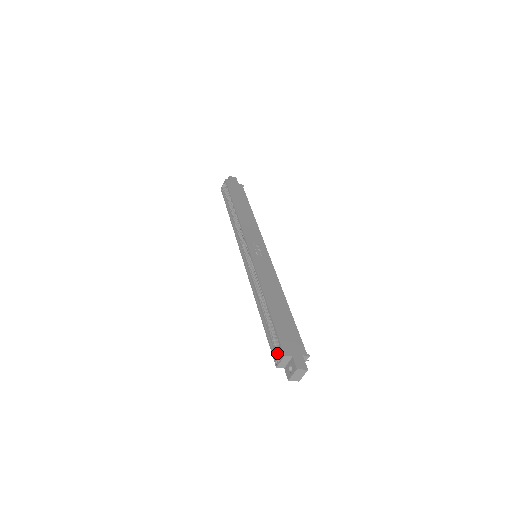
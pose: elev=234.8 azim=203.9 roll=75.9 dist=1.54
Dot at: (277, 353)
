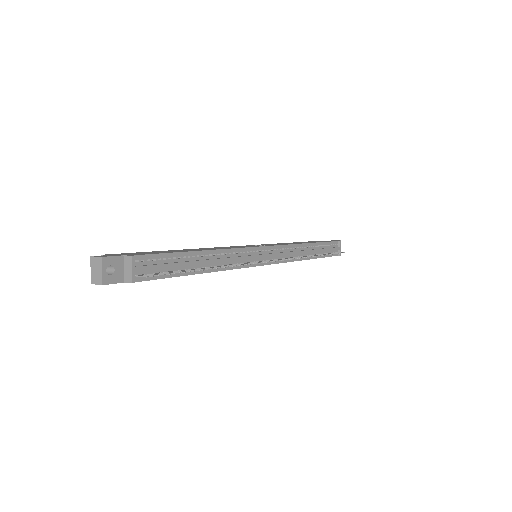
Dot at: occluded
